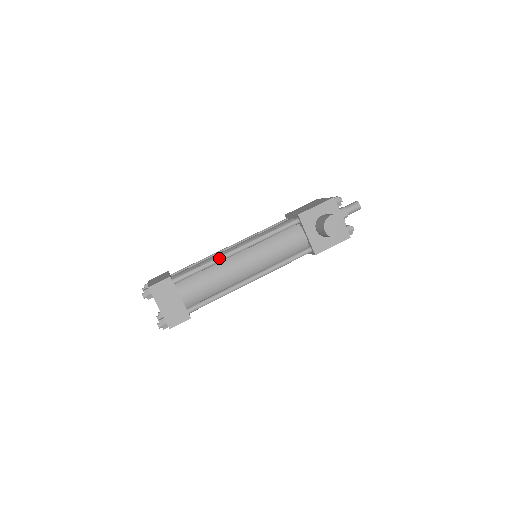
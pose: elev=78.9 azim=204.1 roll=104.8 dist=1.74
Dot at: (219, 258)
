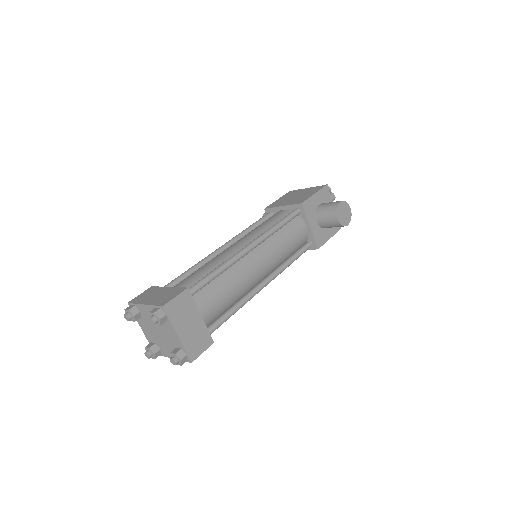
Dot at: (234, 258)
